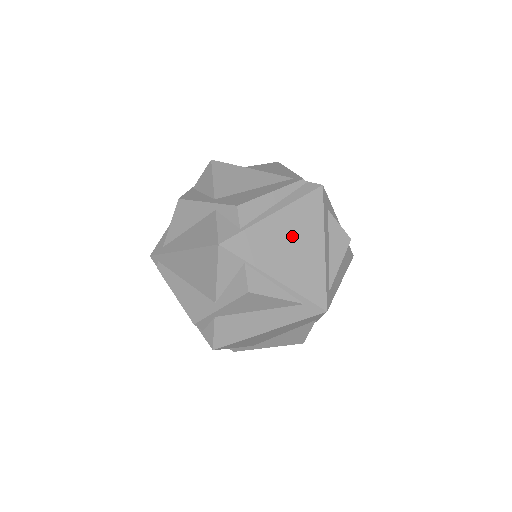
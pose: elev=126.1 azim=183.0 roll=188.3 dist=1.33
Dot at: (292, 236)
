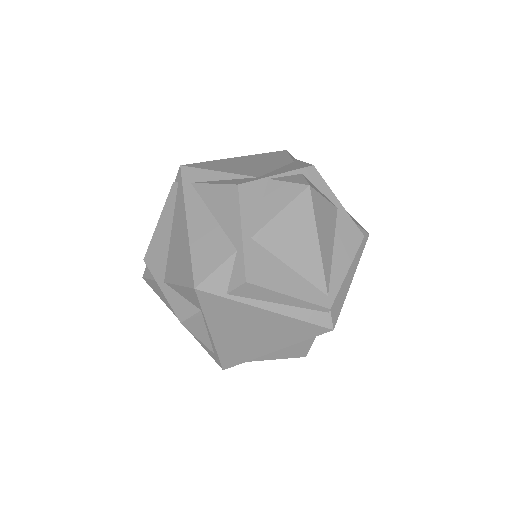
Dot at: (260, 329)
